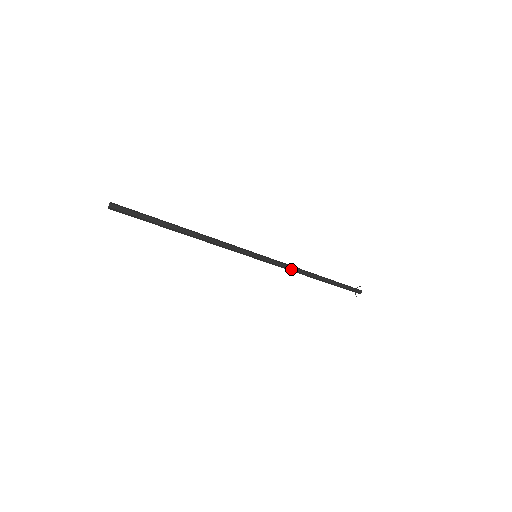
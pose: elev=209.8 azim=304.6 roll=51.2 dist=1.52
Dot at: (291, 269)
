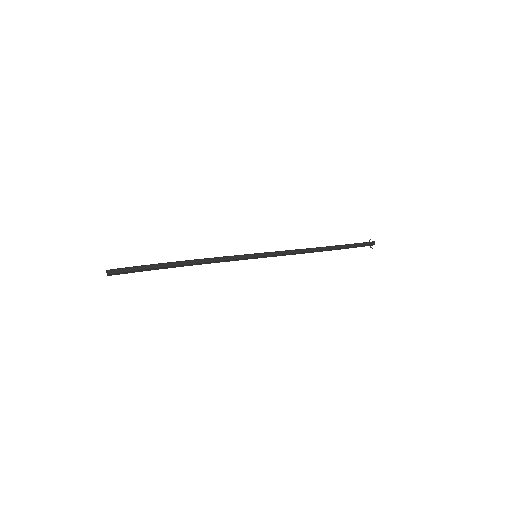
Dot at: (295, 250)
